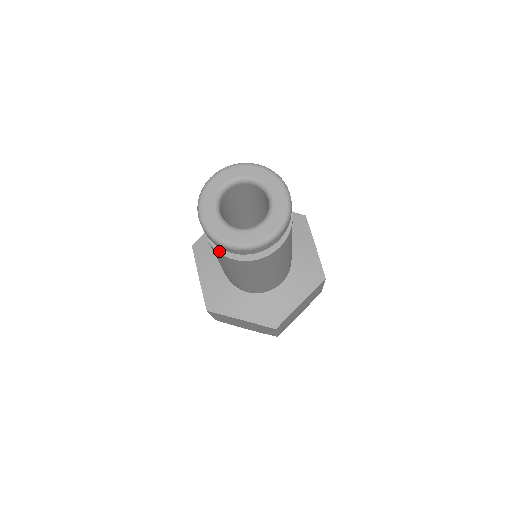
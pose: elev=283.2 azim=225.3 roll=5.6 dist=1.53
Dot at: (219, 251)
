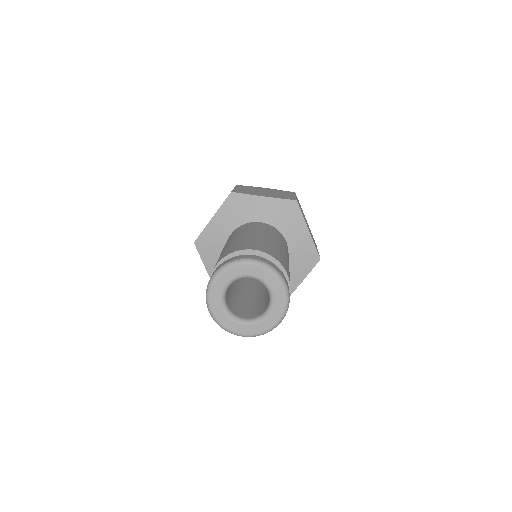
Dot at: occluded
